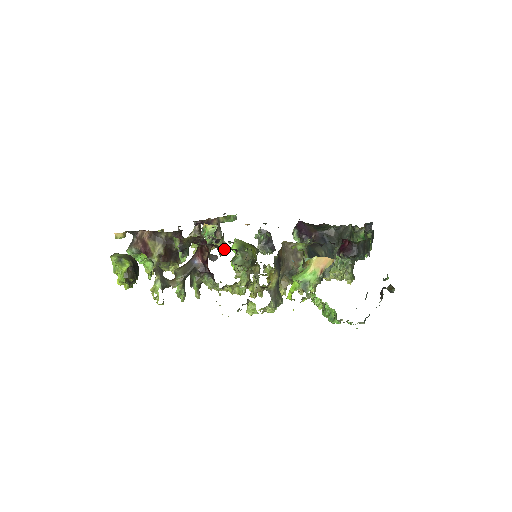
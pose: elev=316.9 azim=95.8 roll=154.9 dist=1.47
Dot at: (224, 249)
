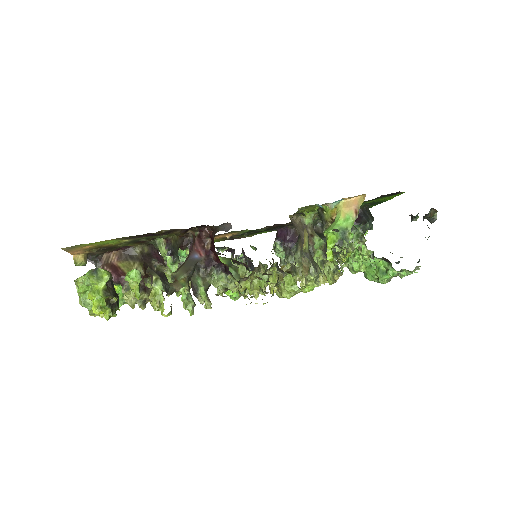
Dot at: occluded
